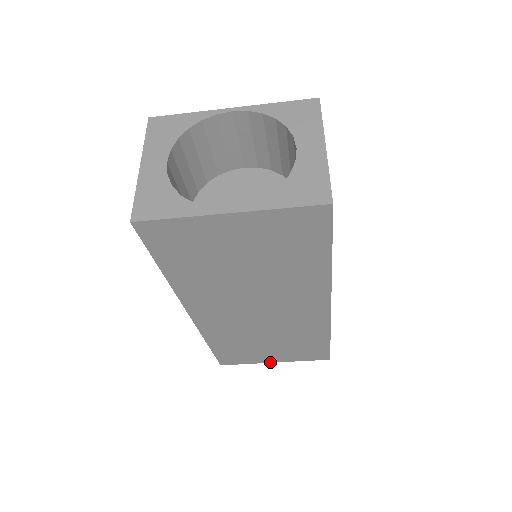
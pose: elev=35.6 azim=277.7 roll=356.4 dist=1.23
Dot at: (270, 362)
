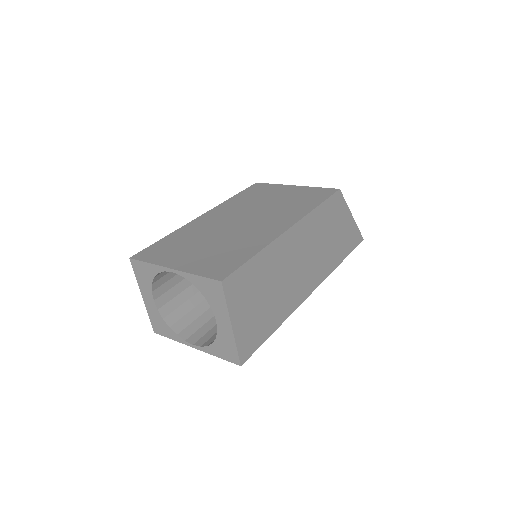
Dot at: occluded
